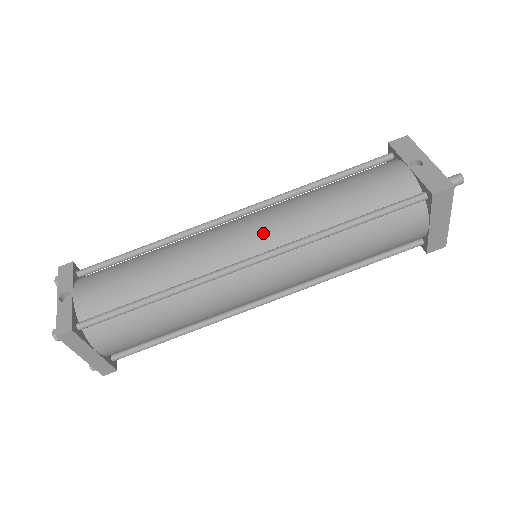
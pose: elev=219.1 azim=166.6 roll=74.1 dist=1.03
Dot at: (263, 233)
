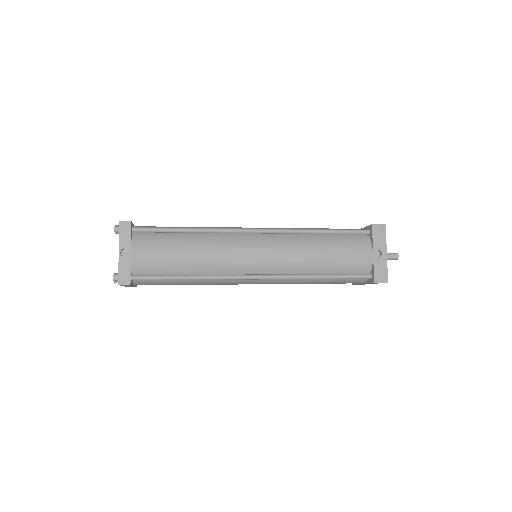
Dot at: (270, 262)
